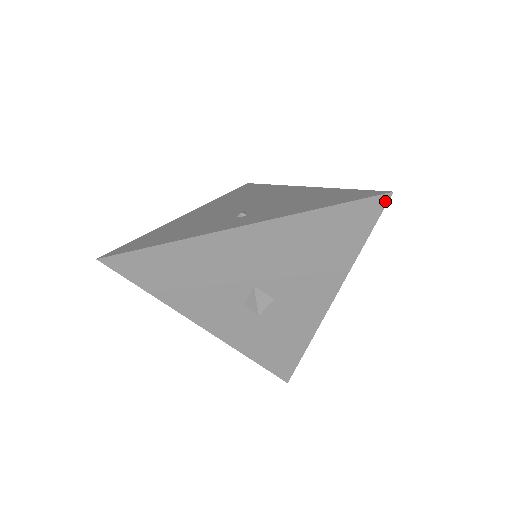
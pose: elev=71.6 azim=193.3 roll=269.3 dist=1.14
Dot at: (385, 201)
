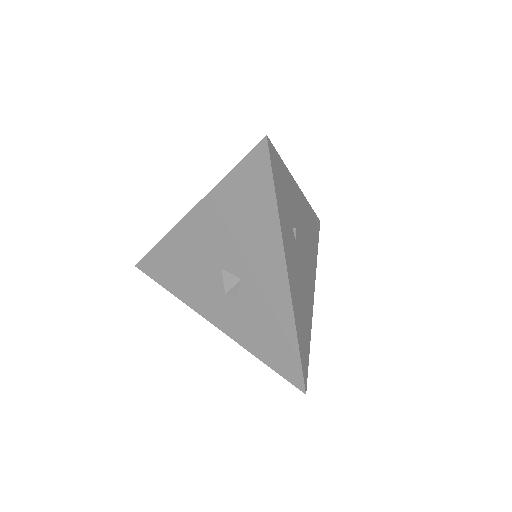
Dot at: (266, 147)
